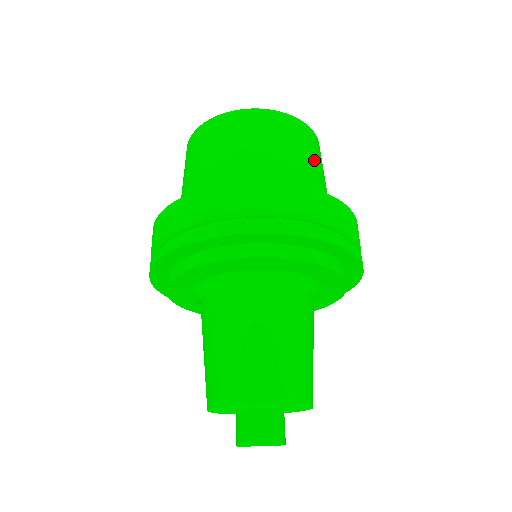
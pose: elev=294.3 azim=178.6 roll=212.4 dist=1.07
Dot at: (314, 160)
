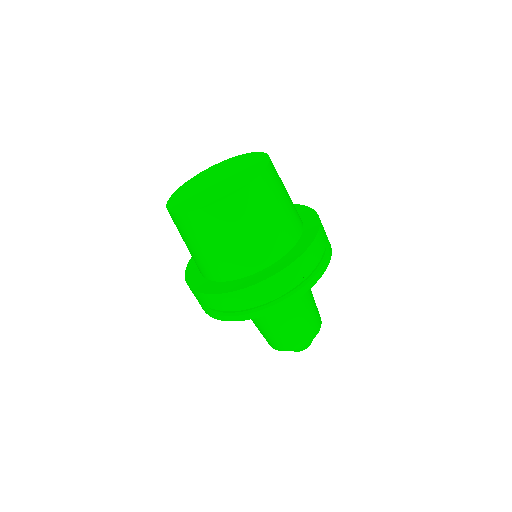
Dot at: occluded
